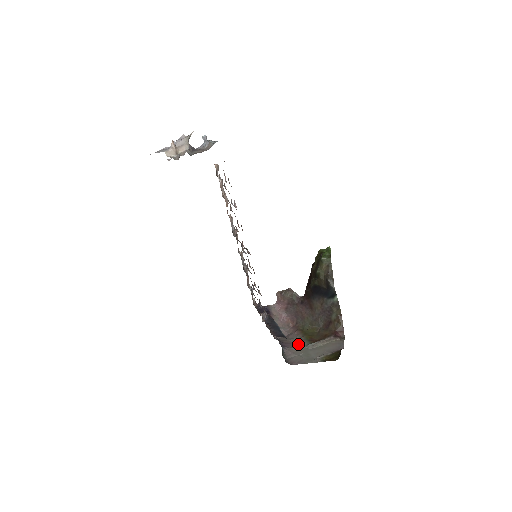
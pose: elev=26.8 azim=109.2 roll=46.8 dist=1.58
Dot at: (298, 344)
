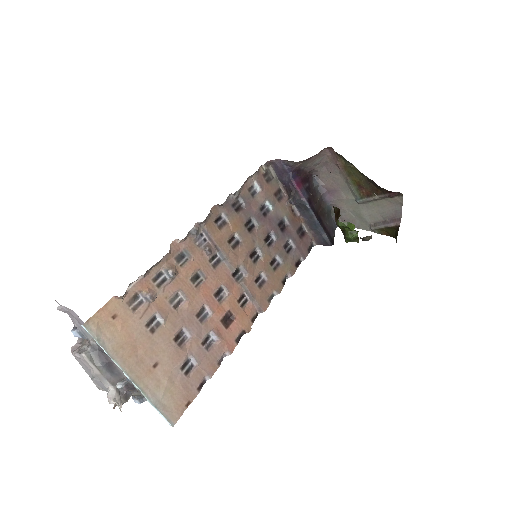
Dot at: (345, 192)
